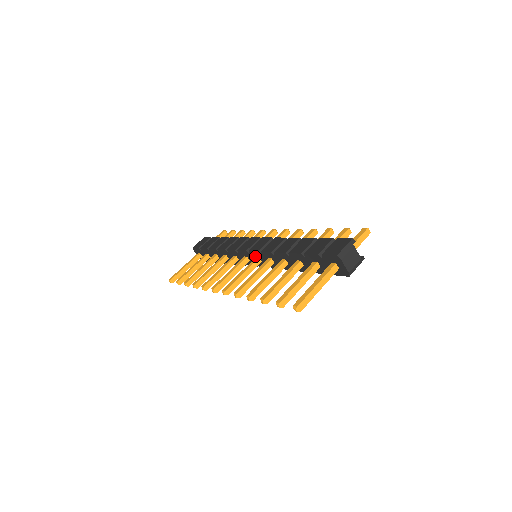
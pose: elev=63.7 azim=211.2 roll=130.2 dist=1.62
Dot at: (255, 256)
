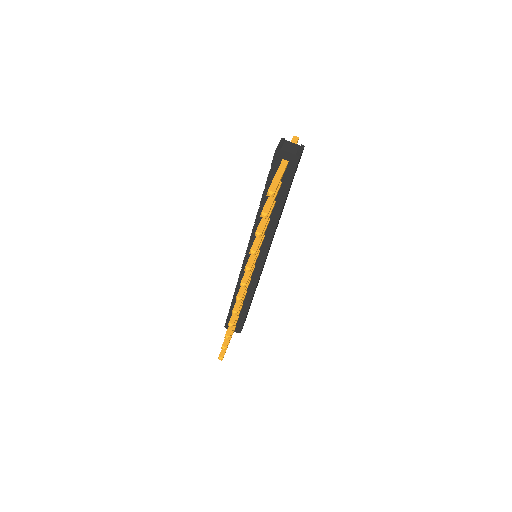
Dot at: occluded
